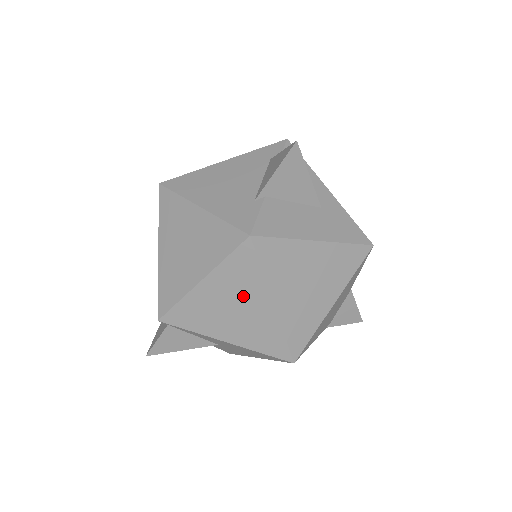
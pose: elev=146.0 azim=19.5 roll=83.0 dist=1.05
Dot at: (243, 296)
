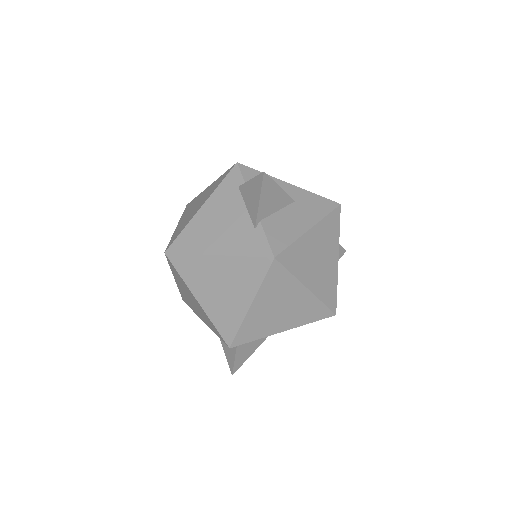
Dot at: (285, 297)
